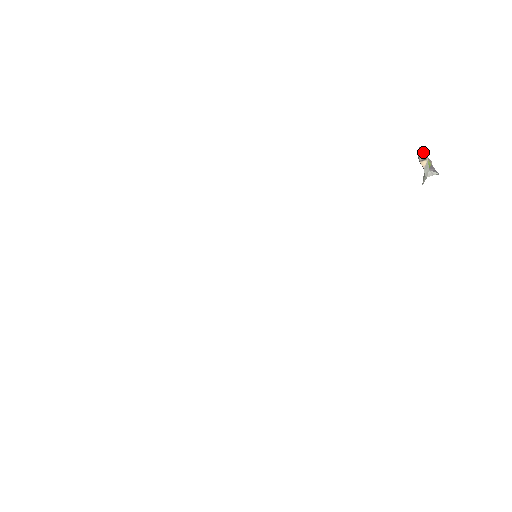
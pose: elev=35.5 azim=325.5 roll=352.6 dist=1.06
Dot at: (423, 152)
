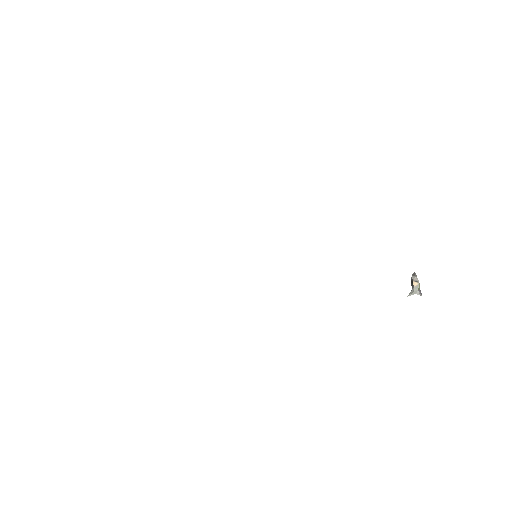
Dot at: occluded
